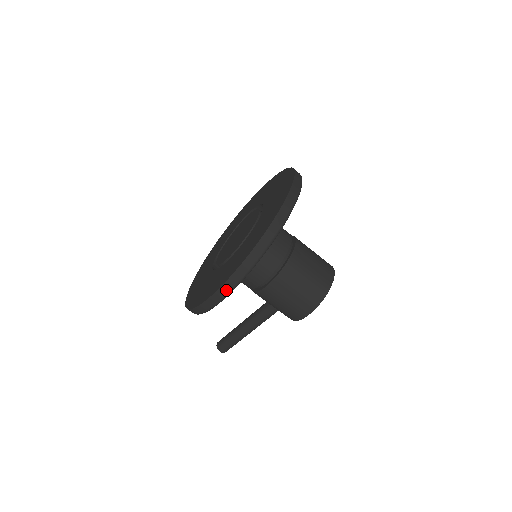
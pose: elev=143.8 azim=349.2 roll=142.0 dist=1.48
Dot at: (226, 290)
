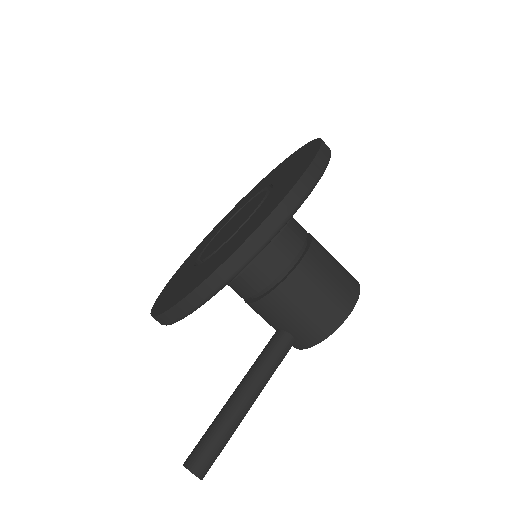
Dot at: (305, 186)
